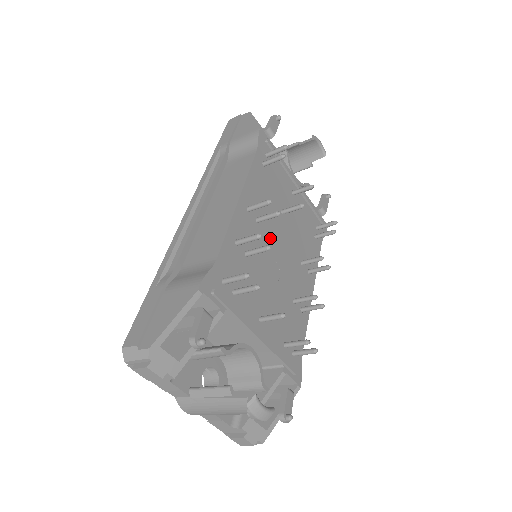
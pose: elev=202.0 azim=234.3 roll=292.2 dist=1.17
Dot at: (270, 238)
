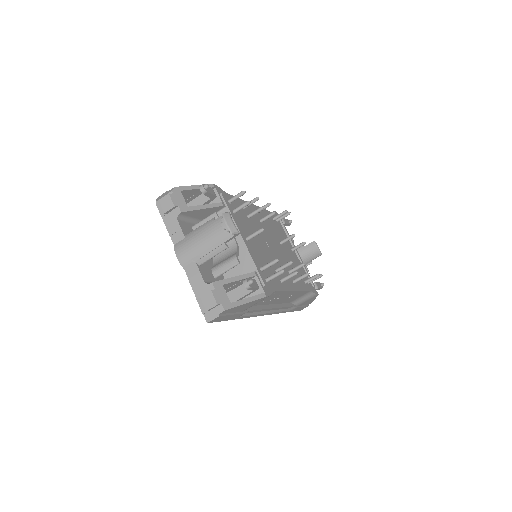
Dot at: (267, 236)
